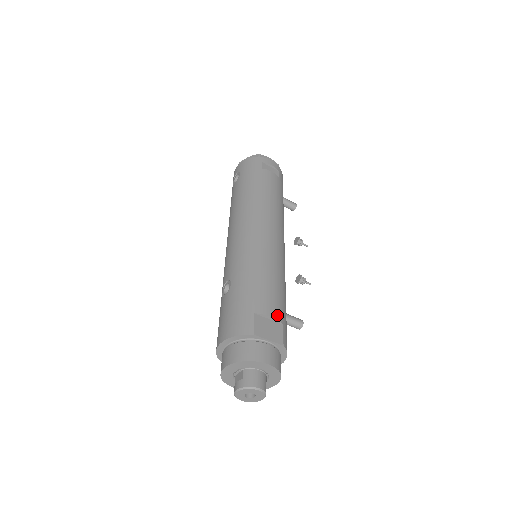
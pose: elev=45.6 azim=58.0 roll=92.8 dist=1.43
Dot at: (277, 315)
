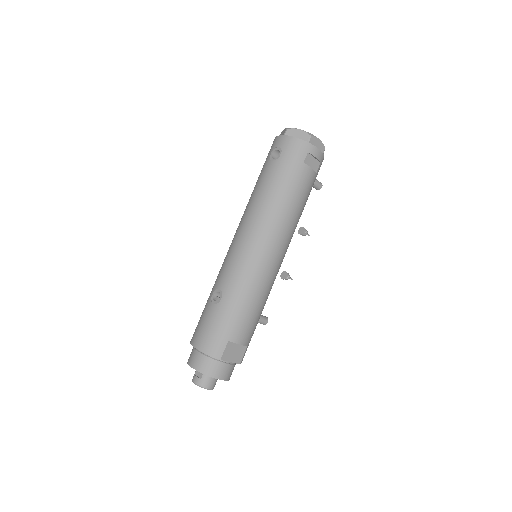
Dot at: (246, 341)
